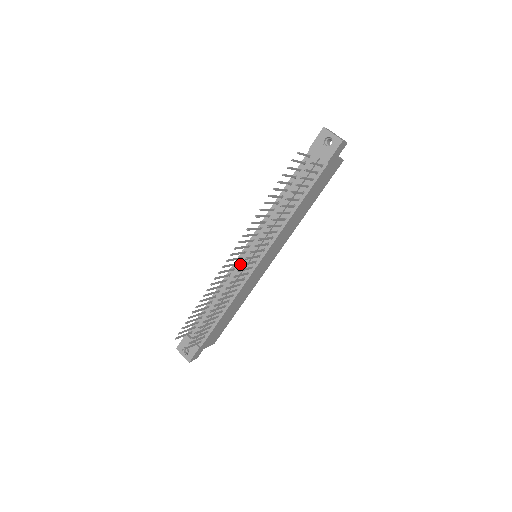
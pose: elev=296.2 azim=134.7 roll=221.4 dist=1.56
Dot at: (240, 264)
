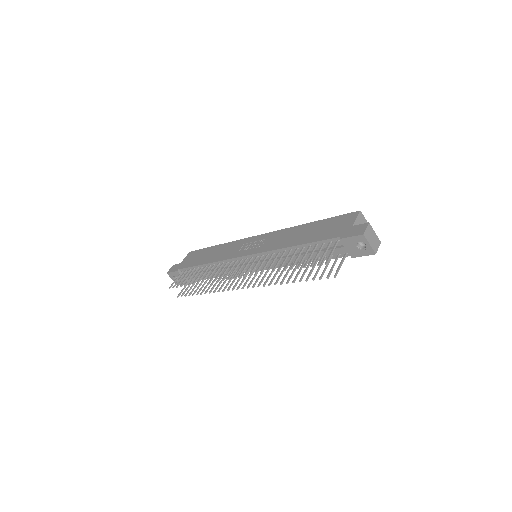
Dot at: occluded
